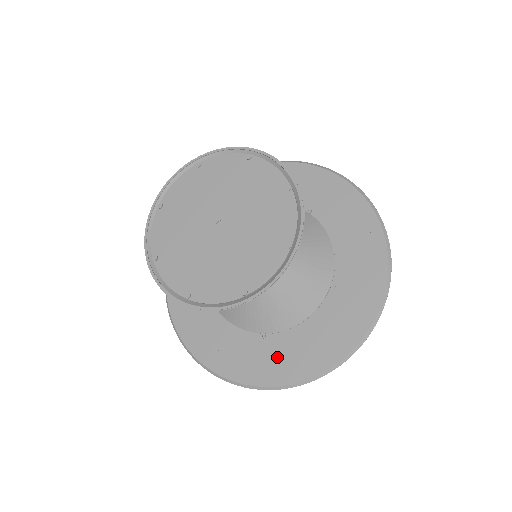
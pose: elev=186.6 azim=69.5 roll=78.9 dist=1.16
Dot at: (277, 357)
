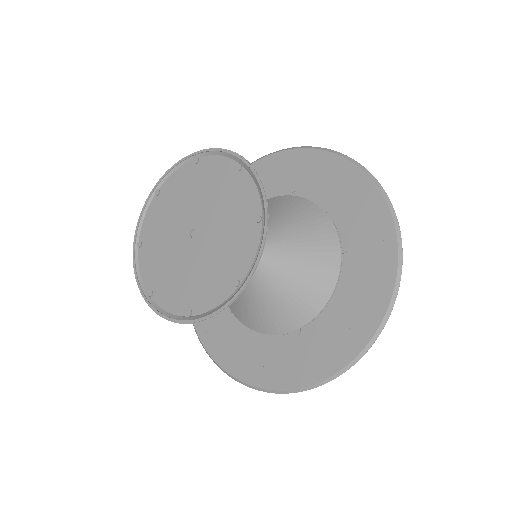
Dot at: (320, 346)
